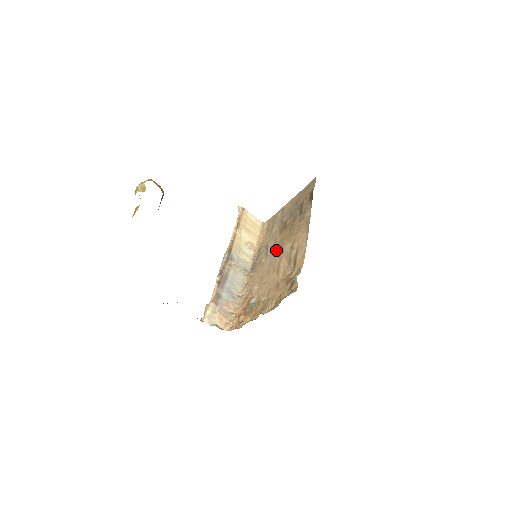
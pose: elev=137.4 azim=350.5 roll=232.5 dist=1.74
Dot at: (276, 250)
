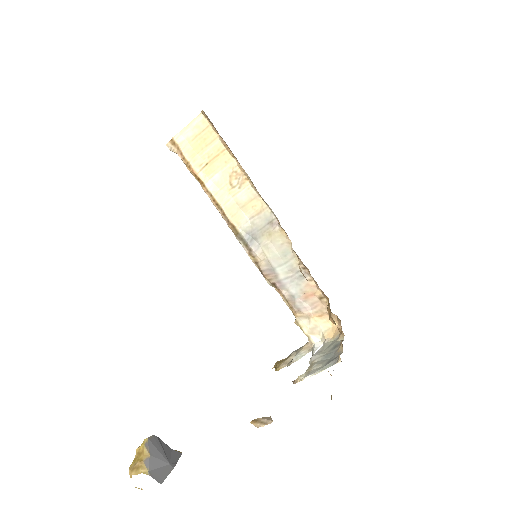
Dot at: occluded
